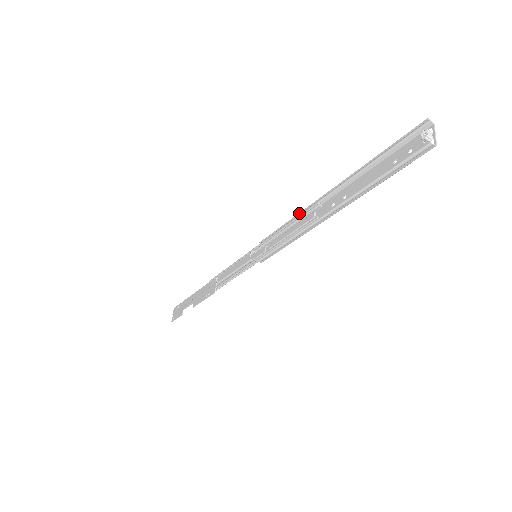
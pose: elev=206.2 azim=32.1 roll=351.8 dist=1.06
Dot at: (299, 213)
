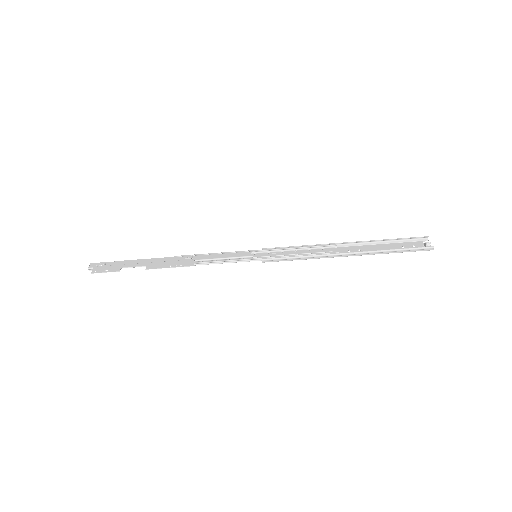
Dot at: occluded
